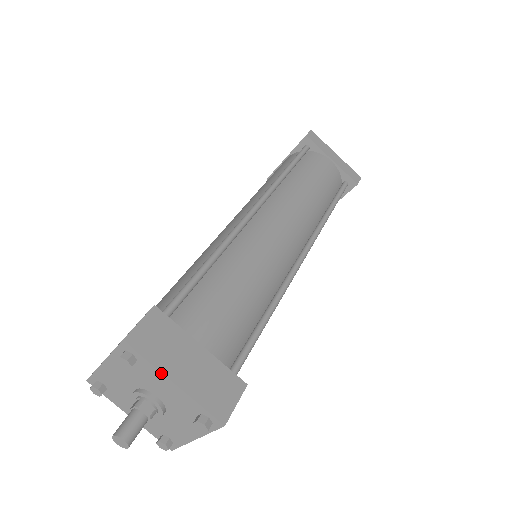
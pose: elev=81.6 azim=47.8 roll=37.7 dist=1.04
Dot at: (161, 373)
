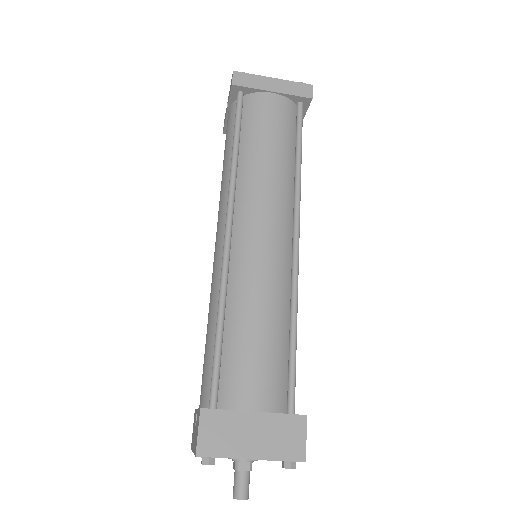
Dot at: occluded
